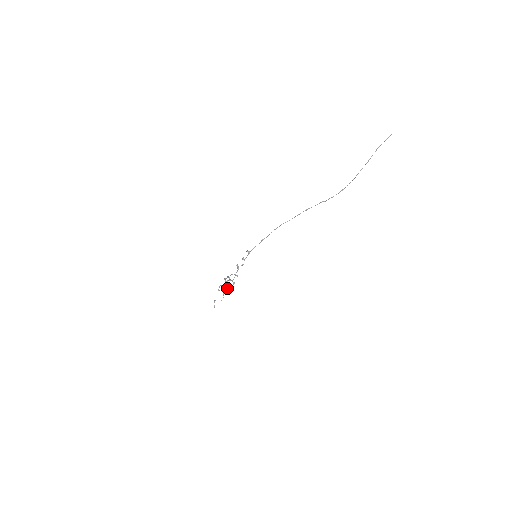
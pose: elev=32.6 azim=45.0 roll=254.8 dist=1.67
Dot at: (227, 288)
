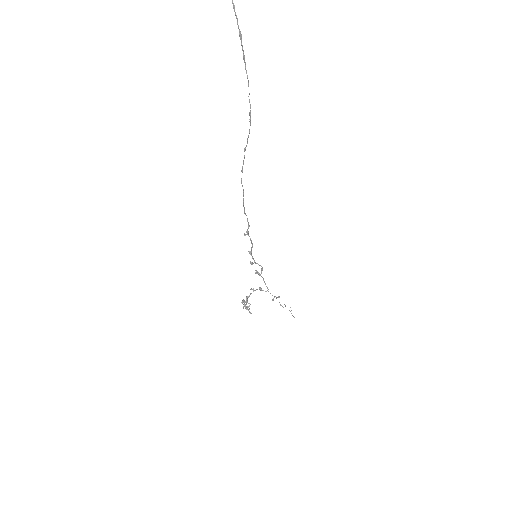
Dot at: occluded
